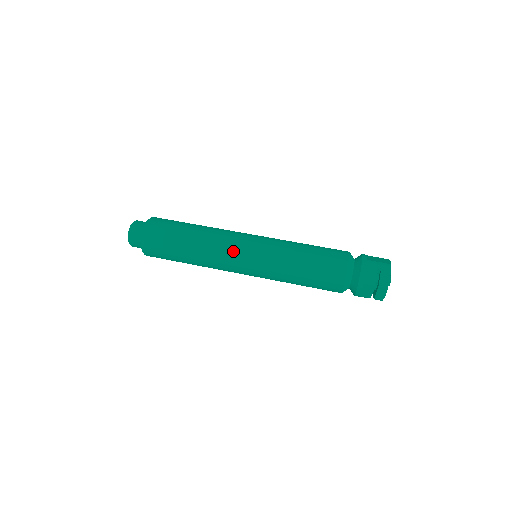
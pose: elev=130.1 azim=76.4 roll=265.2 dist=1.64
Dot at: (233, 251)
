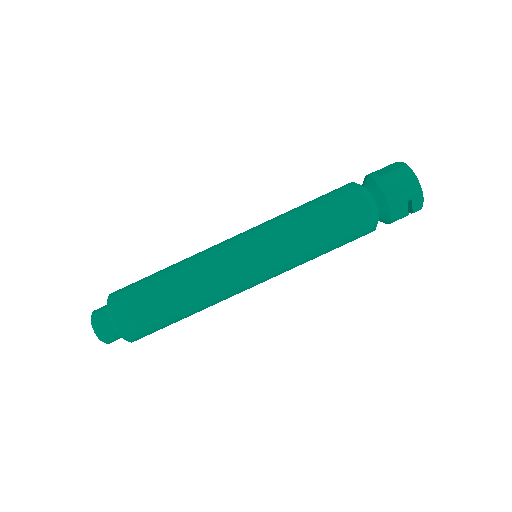
Dot at: (242, 289)
